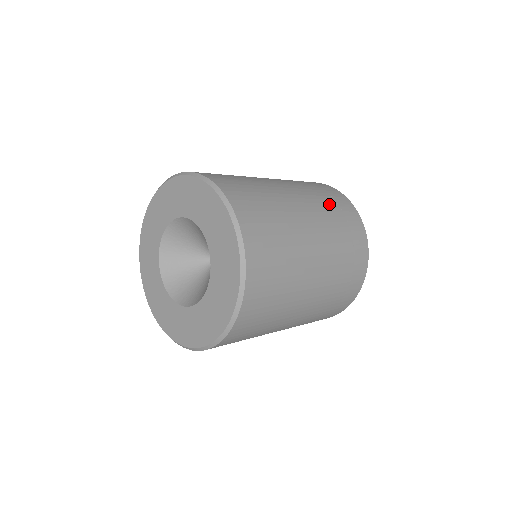
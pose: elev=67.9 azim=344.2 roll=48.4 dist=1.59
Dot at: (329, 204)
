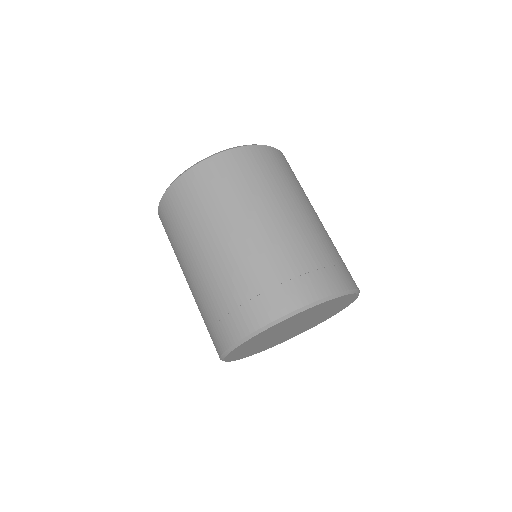
Dot at: occluded
